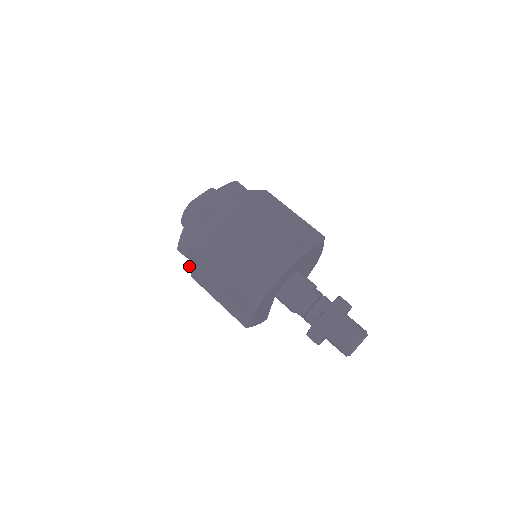
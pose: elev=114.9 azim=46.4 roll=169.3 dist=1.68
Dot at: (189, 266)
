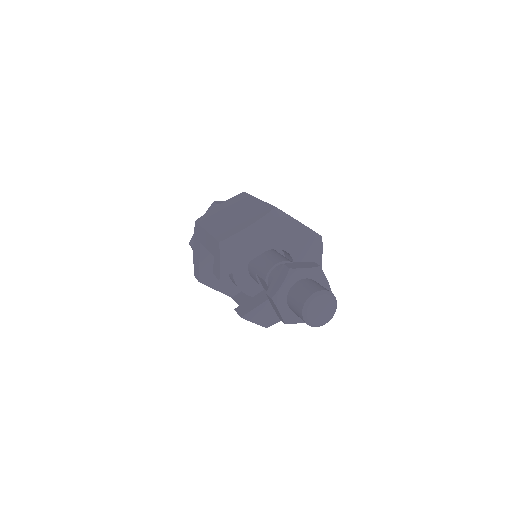
Dot at: (209, 211)
